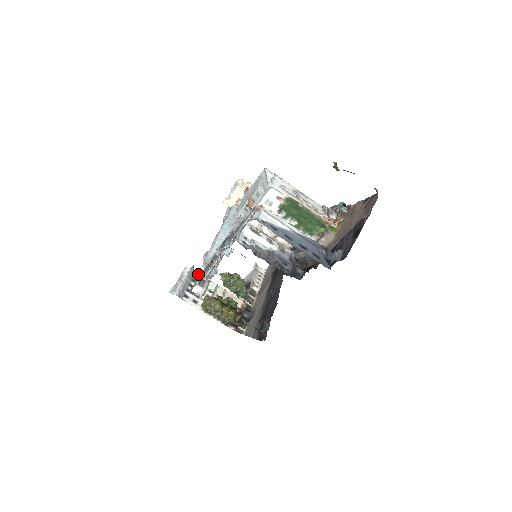
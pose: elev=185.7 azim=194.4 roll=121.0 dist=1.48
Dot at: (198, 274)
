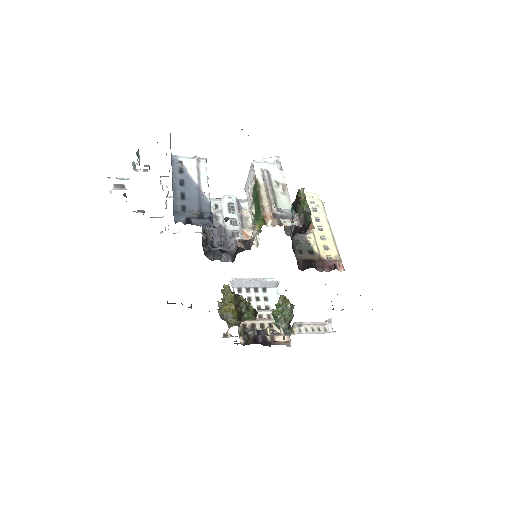
Dot at: (276, 290)
